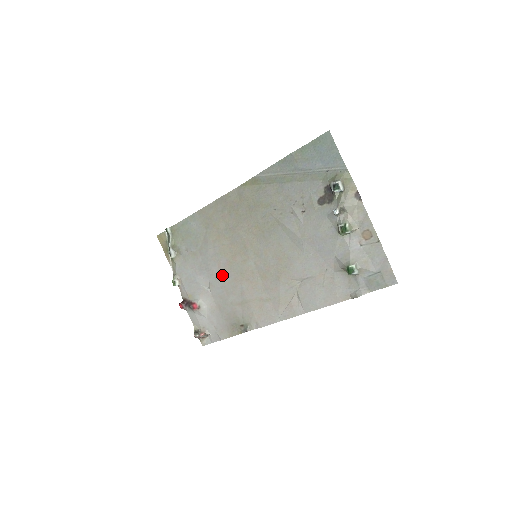
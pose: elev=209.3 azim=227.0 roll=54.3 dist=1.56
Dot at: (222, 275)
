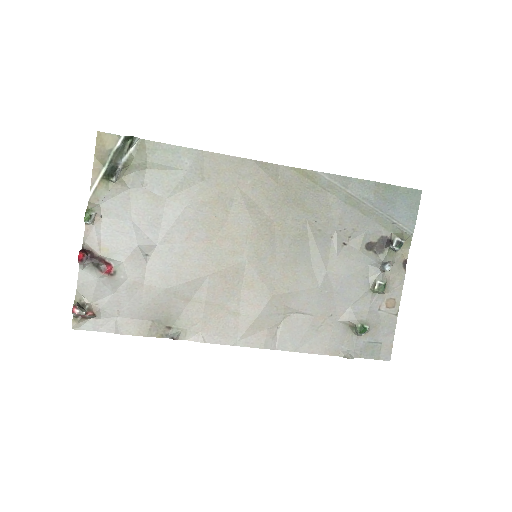
Dot at: (185, 251)
